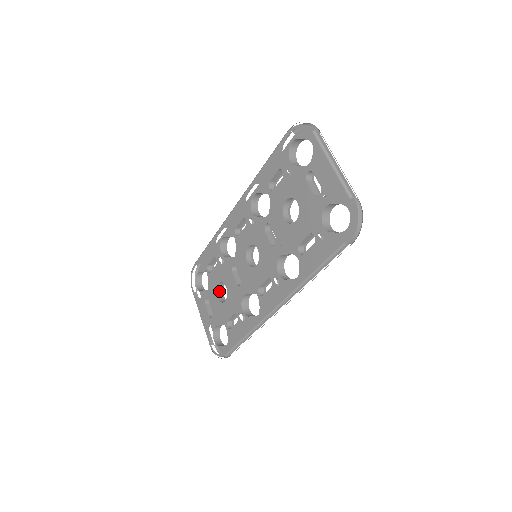
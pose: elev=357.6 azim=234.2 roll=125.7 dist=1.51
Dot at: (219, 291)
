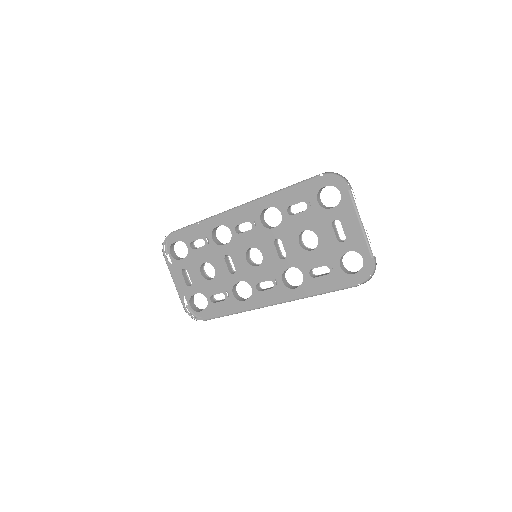
Dot at: (202, 267)
